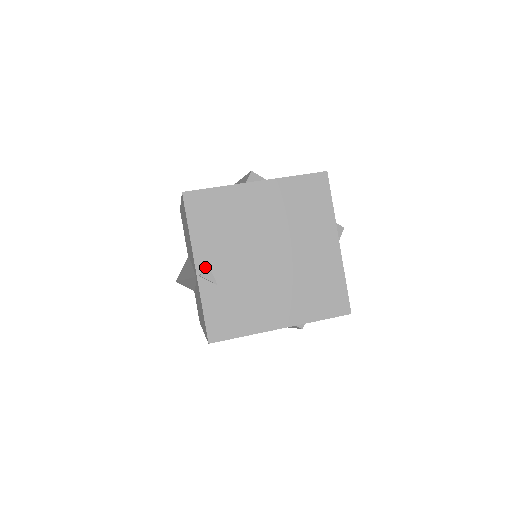
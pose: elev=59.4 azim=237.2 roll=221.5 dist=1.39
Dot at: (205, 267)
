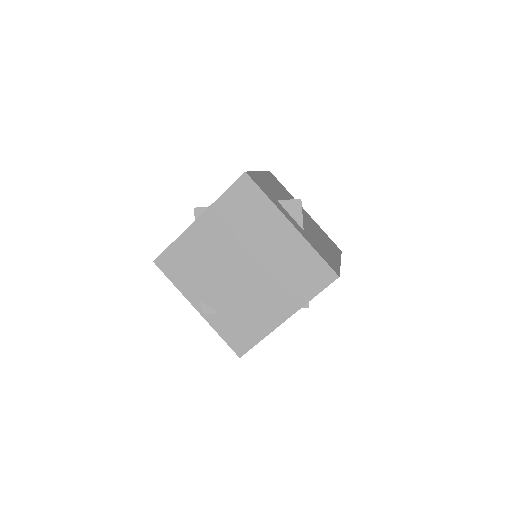
Dot at: (202, 306)
